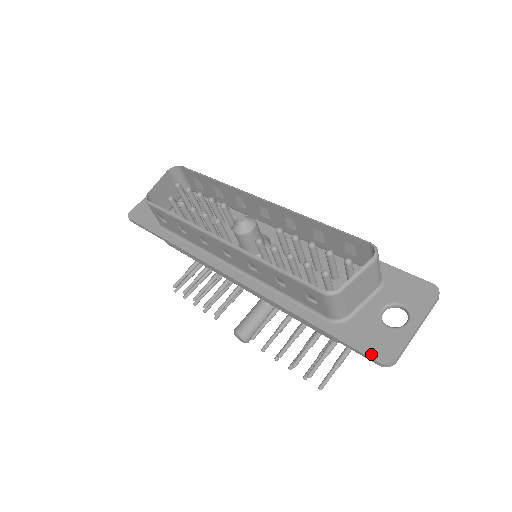
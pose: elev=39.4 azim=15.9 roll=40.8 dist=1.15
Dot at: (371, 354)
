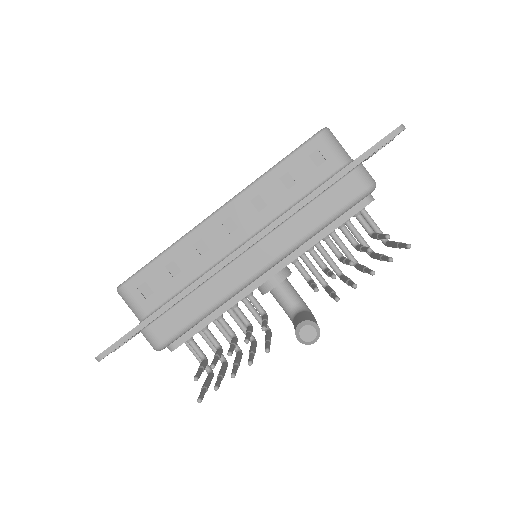
Dot at: (387, 135)
